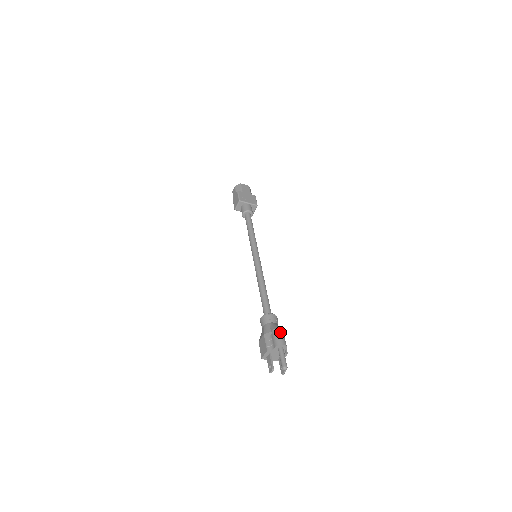
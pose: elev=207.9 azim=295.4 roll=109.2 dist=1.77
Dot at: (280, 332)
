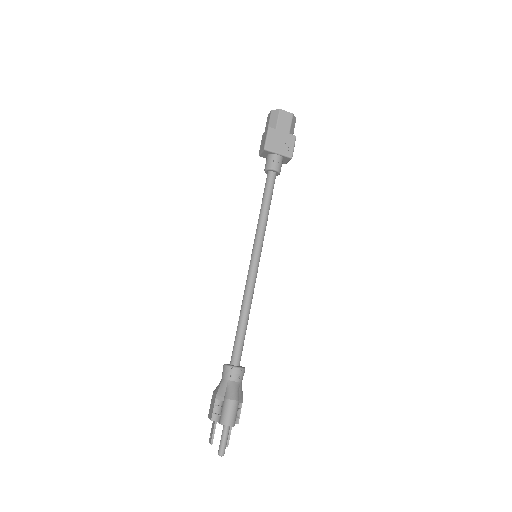
Dot at: (232, 406)
